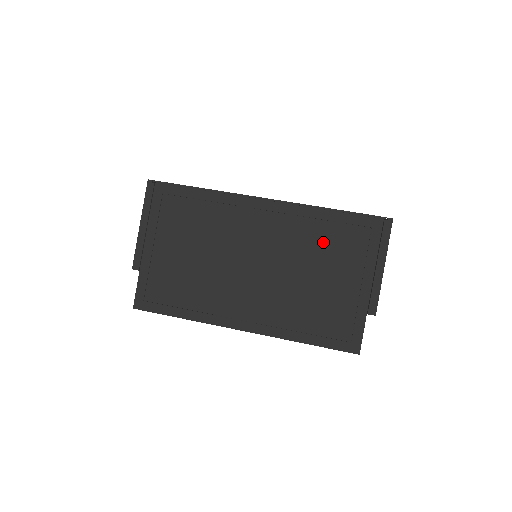
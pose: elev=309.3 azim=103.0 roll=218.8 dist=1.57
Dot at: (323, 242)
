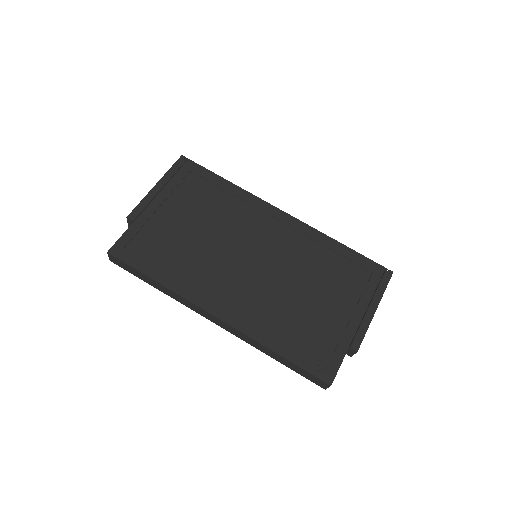
Dot at: (325, 267)
